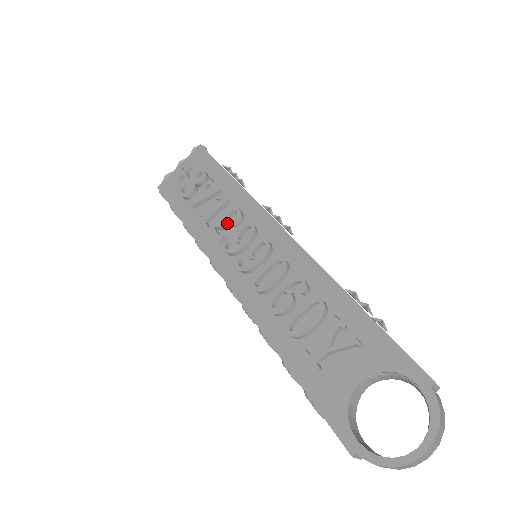
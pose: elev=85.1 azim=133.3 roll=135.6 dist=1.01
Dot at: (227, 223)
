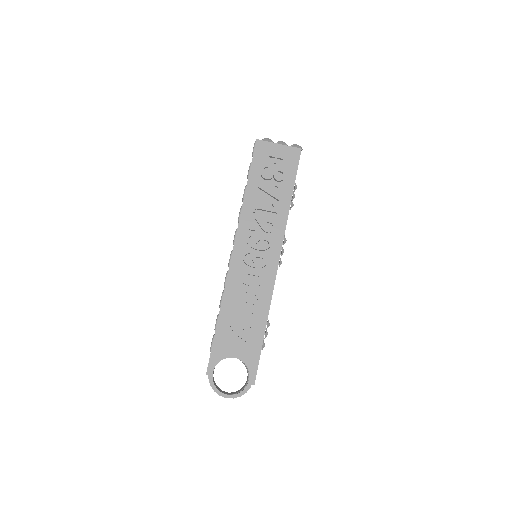
Dot at: (263, 226)
